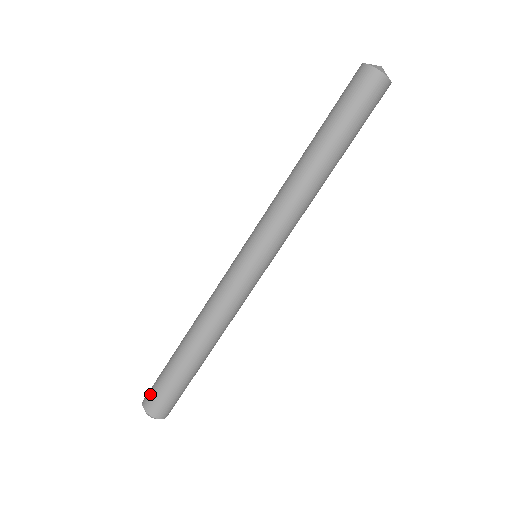
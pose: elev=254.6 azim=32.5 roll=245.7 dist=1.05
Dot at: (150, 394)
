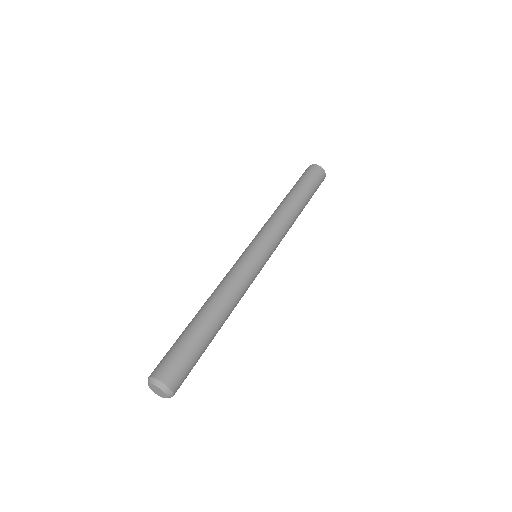
Dot at: (163, 363)
